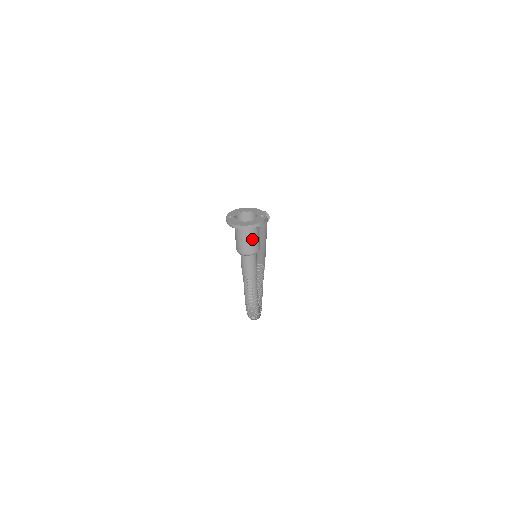
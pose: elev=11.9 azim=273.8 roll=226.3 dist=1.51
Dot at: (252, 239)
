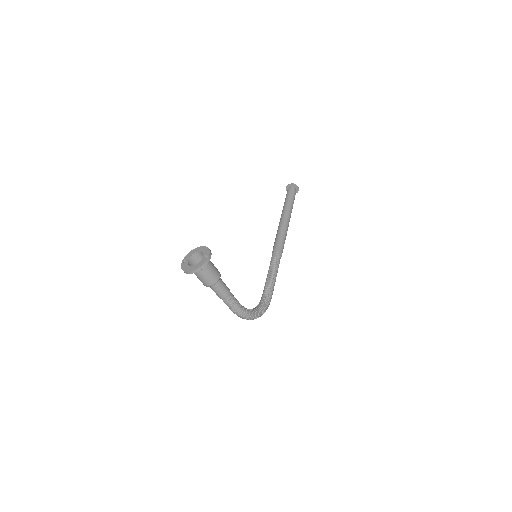
Dot at: (206, 276)
